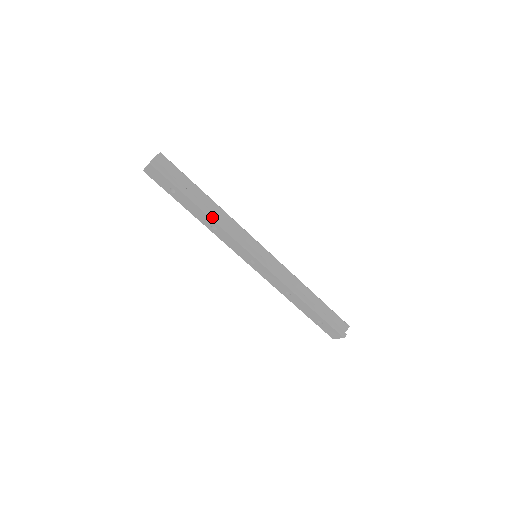
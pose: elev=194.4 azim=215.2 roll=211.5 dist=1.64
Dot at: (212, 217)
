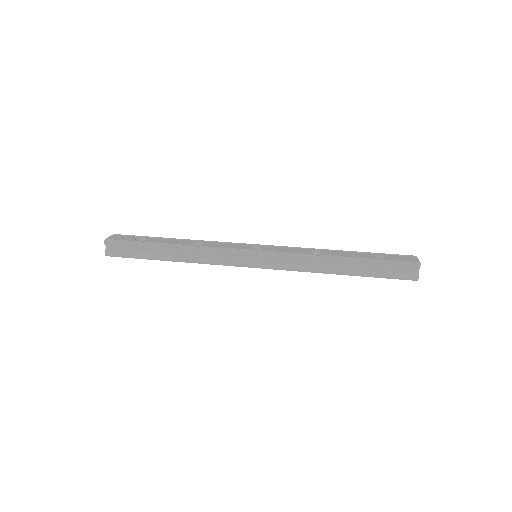
Dot at: (183, 261)
